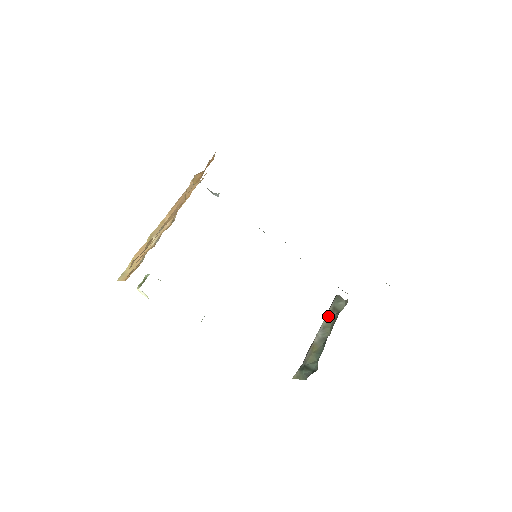
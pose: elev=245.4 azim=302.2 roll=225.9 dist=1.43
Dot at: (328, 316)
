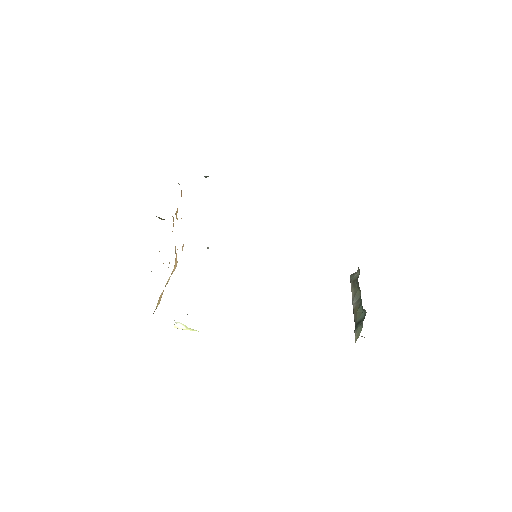
Dot at: (352, 289)
